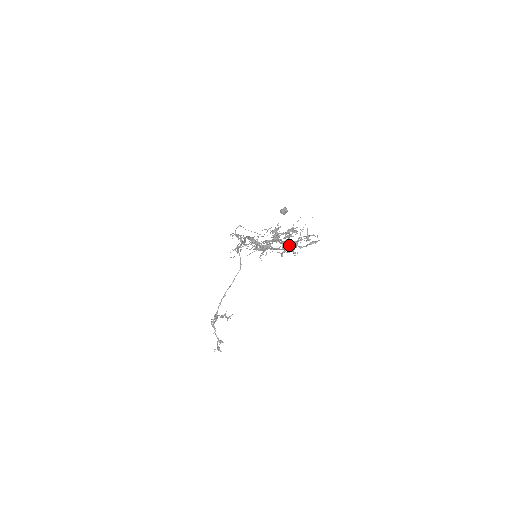
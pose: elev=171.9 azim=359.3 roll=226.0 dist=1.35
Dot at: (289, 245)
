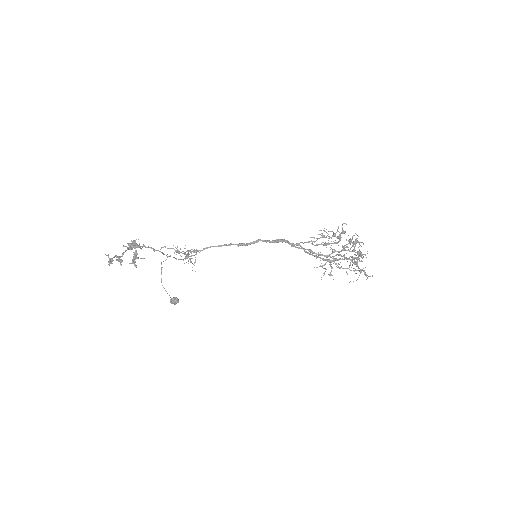
Dot at: (353, 258)
